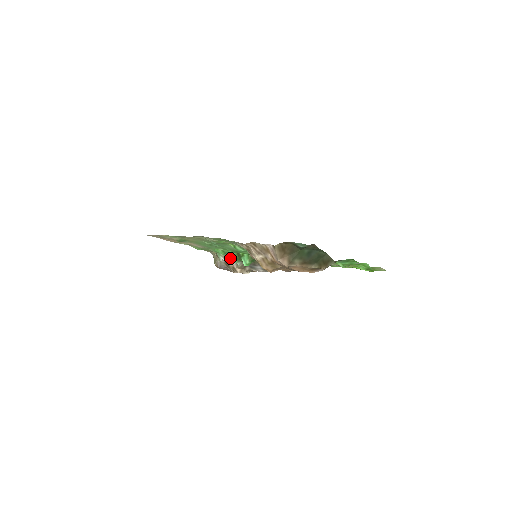
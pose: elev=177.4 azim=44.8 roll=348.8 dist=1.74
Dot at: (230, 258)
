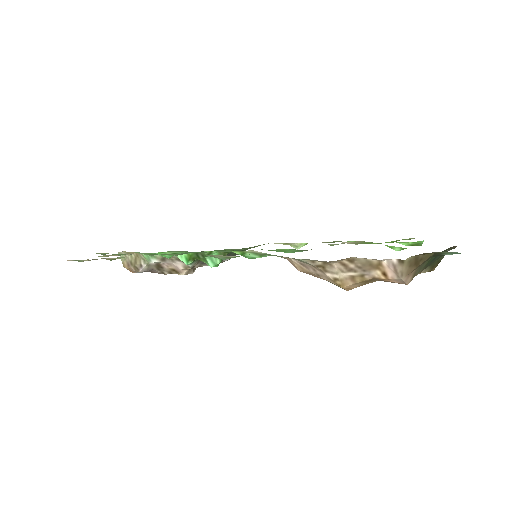
Dot at: (173, 258)
